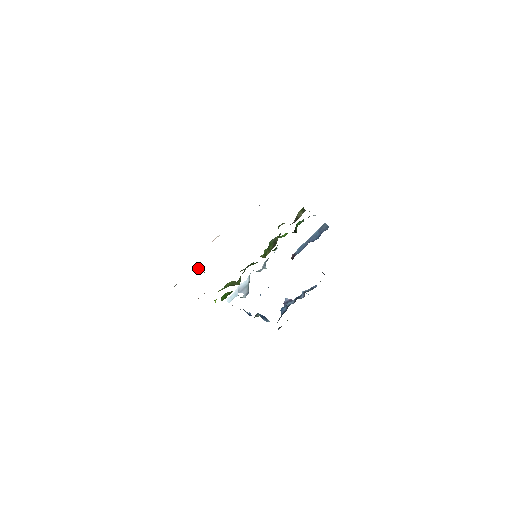
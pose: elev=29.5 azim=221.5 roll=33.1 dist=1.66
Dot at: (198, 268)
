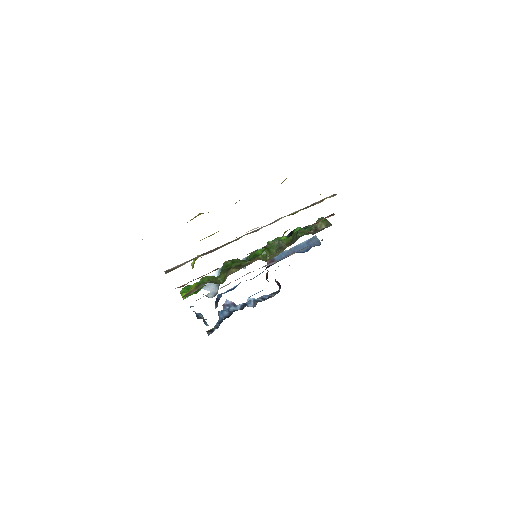
Dot at: occluded
